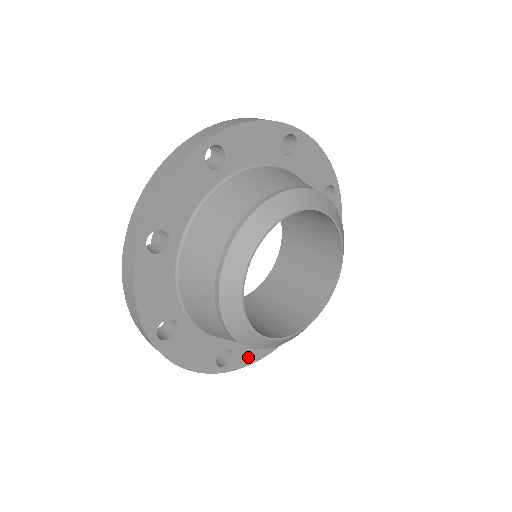
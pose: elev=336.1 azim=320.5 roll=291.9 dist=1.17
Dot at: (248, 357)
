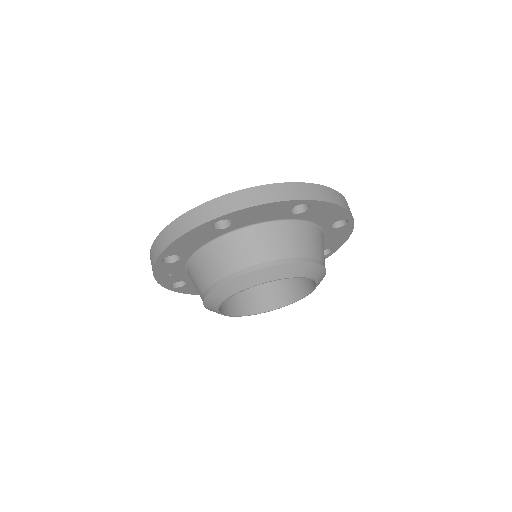
Dot at: occluded
